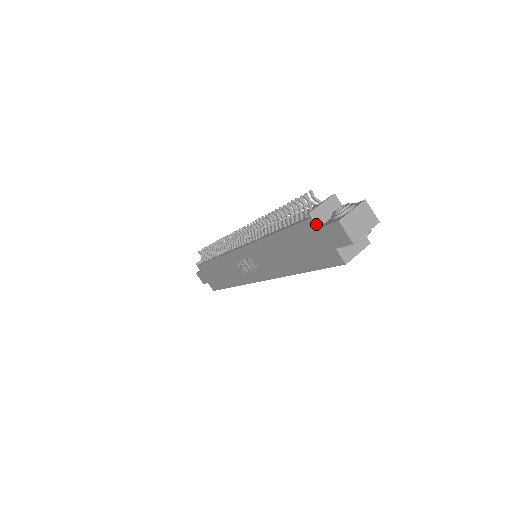
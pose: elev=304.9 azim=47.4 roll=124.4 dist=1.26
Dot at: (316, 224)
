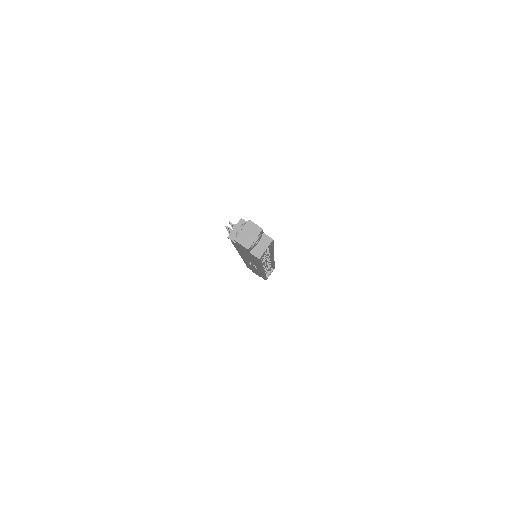
Dot at: (234, 242)
